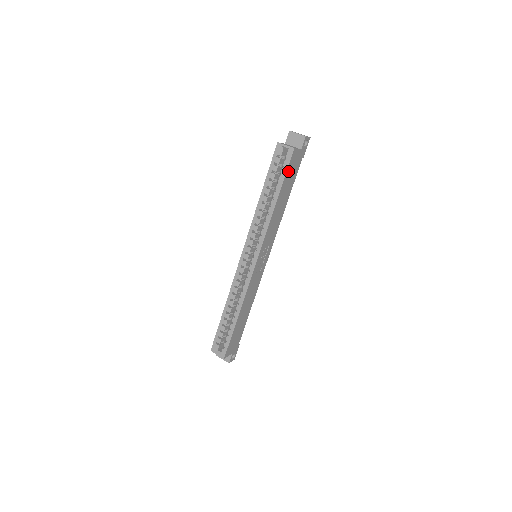
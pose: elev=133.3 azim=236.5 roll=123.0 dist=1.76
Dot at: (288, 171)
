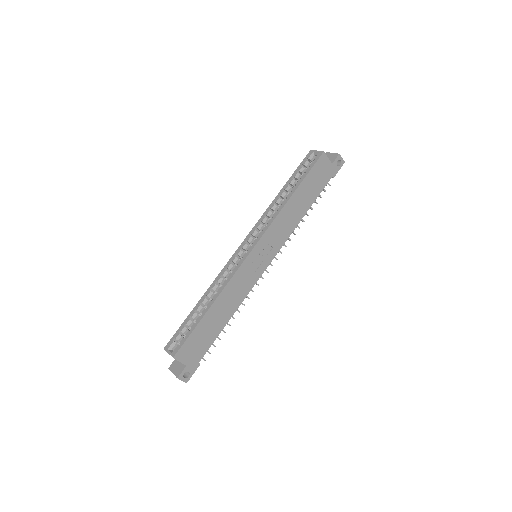
Dot at: (313, 172)
